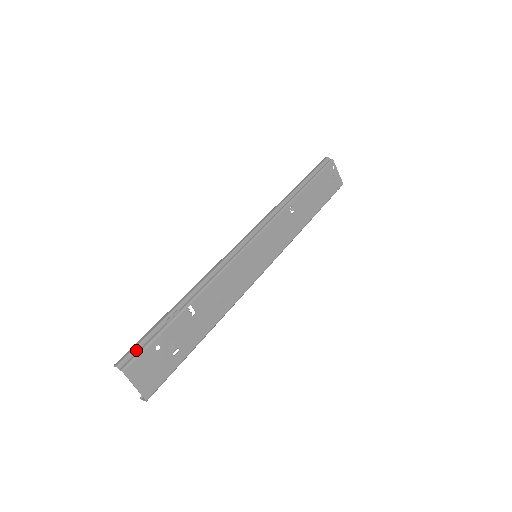
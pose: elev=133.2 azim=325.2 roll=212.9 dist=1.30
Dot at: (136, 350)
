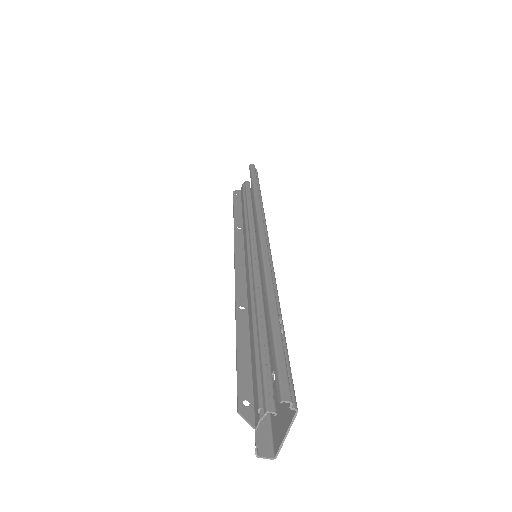
Dot at: (287, 374)
